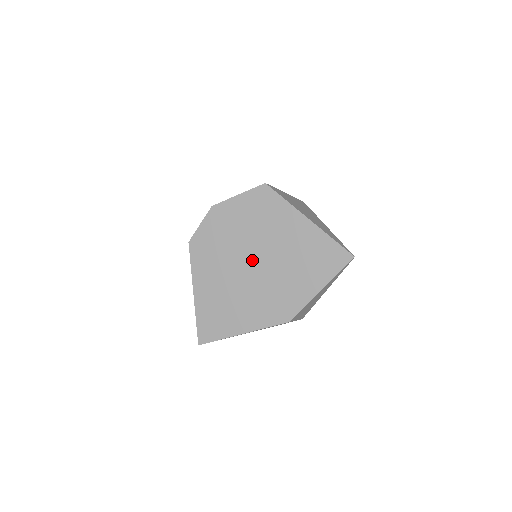
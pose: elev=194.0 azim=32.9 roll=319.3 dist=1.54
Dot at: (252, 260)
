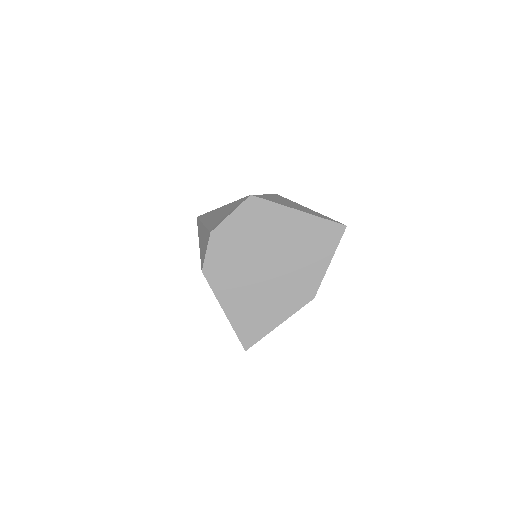
Dot at: (264, 263)
